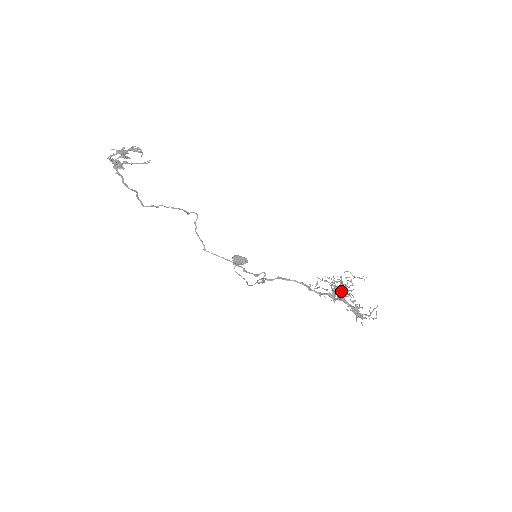
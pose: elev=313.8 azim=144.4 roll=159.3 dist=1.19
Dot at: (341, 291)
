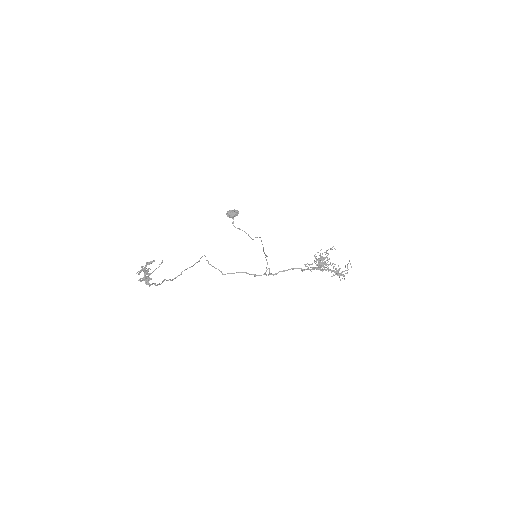
Dot at: occluded
